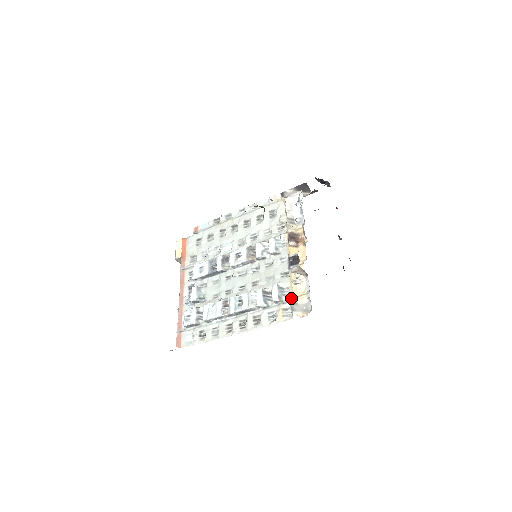
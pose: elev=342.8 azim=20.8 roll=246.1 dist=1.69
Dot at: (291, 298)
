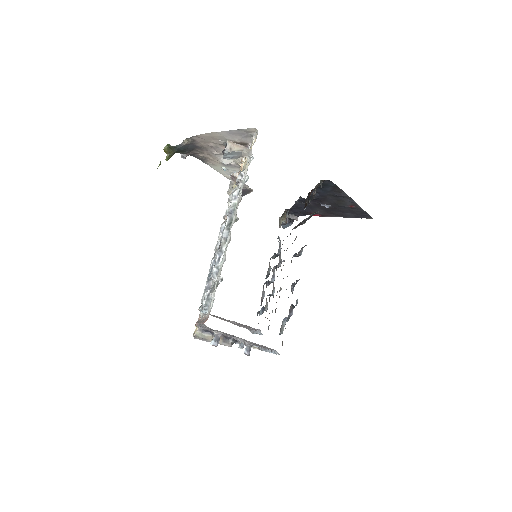
Dot at: (243, 154)
